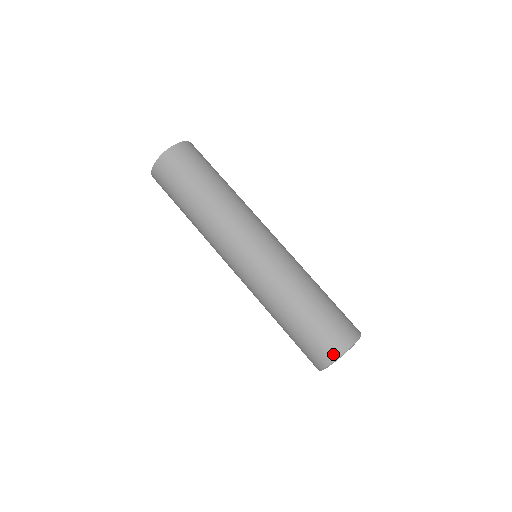
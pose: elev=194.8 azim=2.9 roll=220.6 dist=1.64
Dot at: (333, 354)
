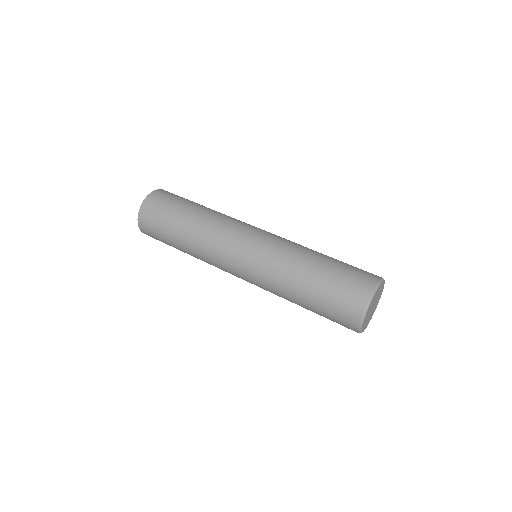
Dot at: (366, 294)
